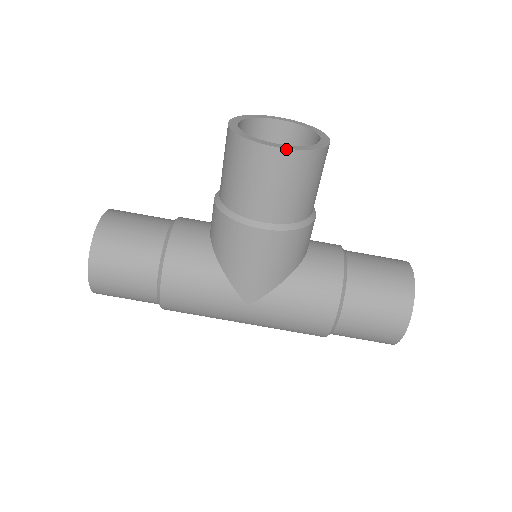
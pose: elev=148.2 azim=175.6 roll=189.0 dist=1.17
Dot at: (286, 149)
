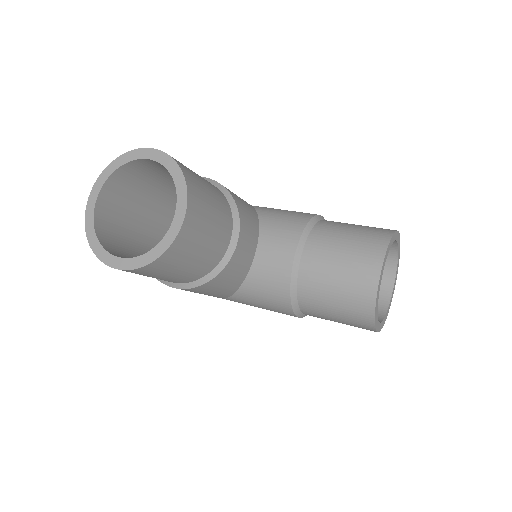
Dot at: occluded
